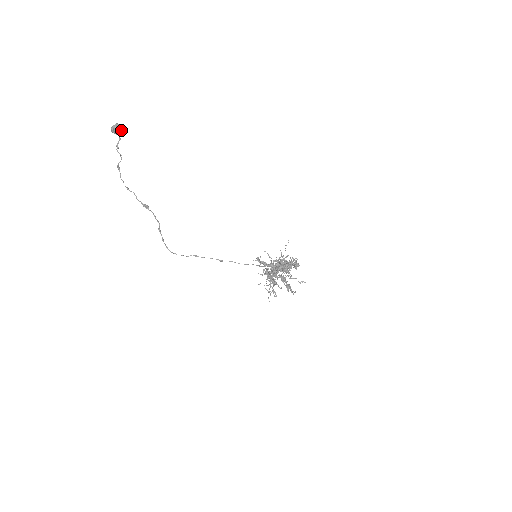
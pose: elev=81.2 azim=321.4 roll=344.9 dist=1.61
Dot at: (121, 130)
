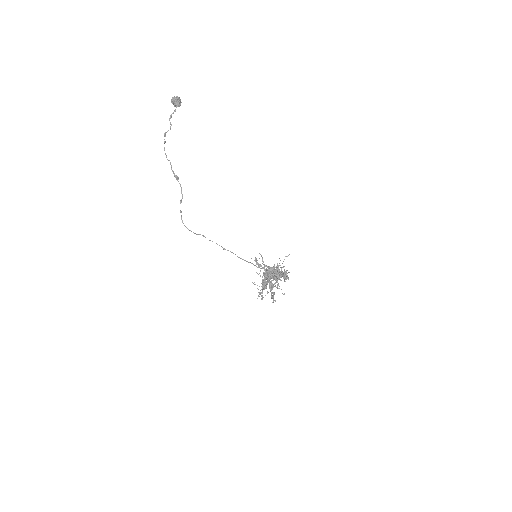
Dot at: (179, 103)
